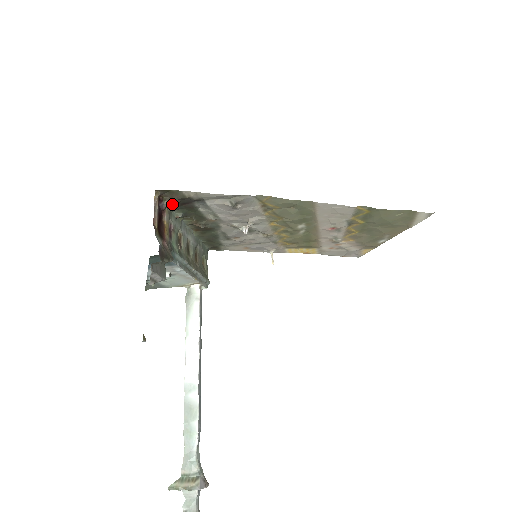
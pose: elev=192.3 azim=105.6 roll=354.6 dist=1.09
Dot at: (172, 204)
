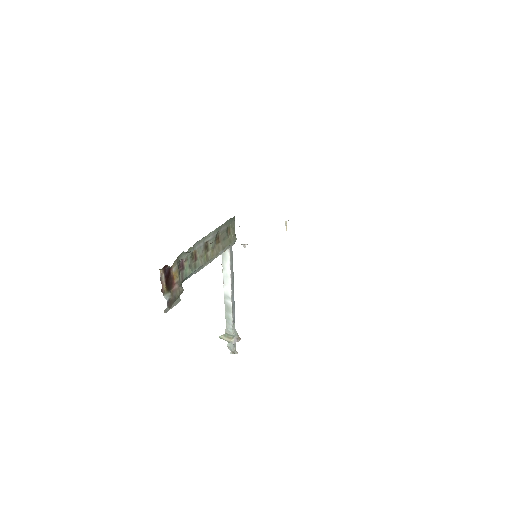
Dot at: occluded
